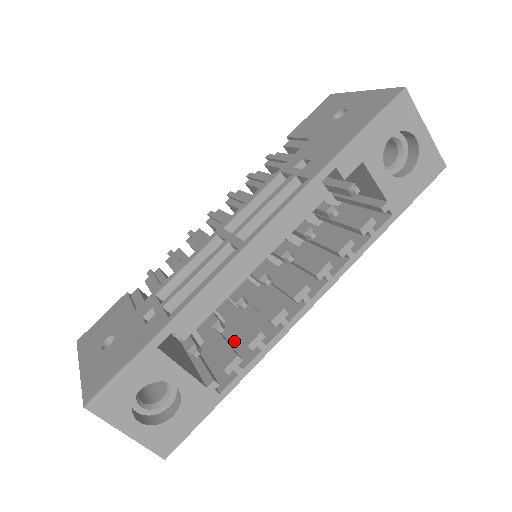
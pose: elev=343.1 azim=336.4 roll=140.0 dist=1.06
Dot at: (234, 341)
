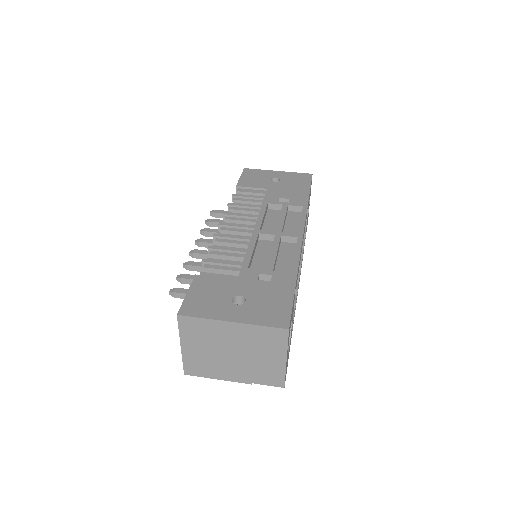
Dot at: occluded
